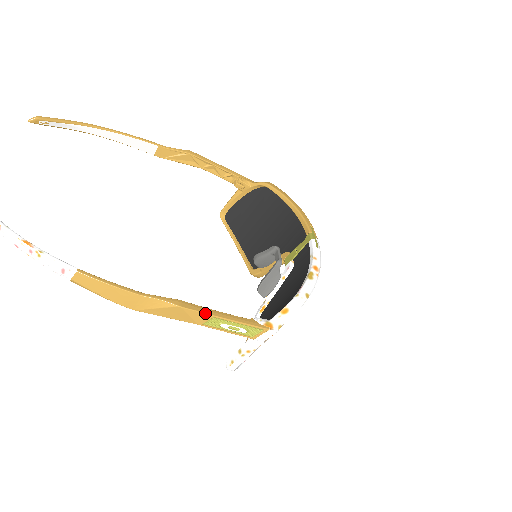
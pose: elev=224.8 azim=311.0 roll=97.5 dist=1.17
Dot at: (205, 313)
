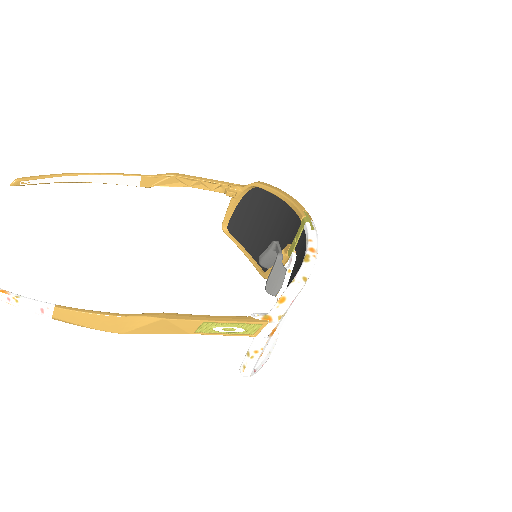
Dot at: (193, 320)
